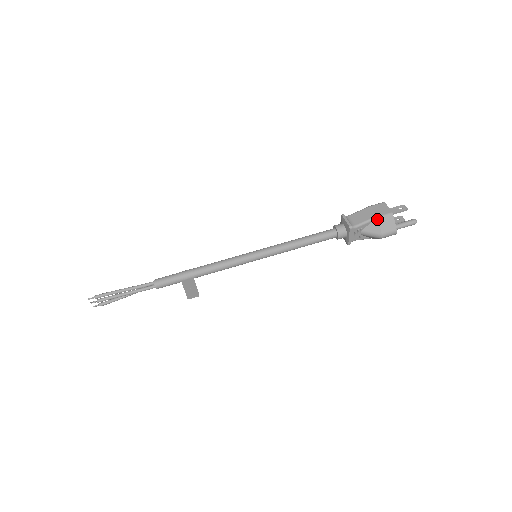
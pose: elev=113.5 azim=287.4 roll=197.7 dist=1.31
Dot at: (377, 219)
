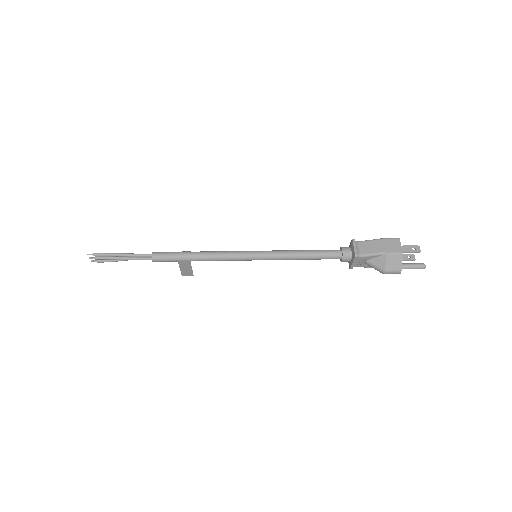
Dot at: (385, 255)
